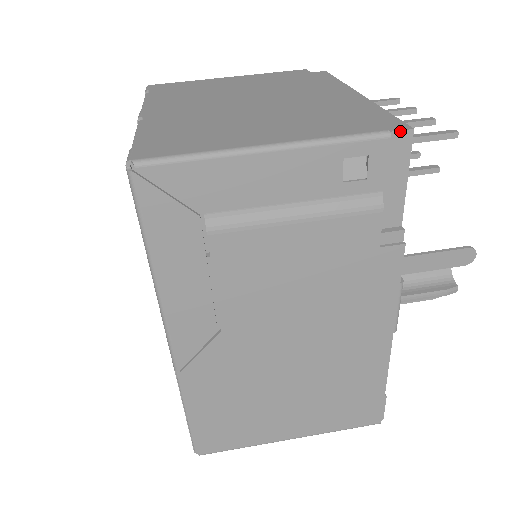
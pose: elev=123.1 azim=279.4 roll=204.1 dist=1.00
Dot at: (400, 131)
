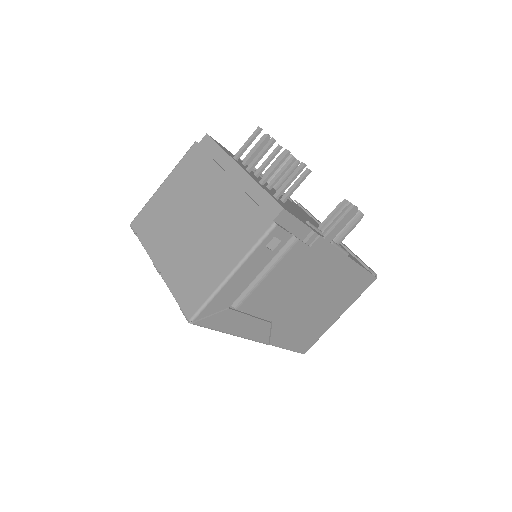
Dot at: (279, 215)
